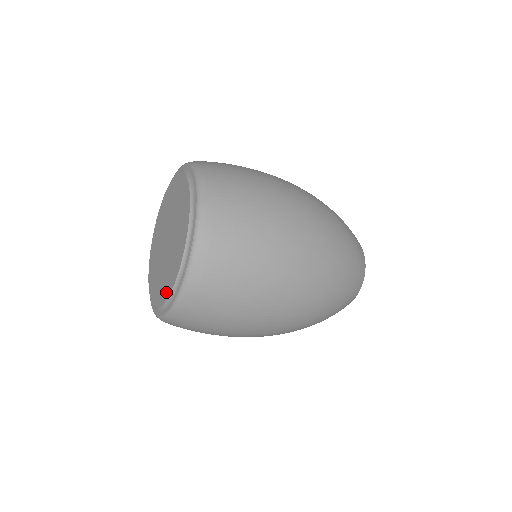
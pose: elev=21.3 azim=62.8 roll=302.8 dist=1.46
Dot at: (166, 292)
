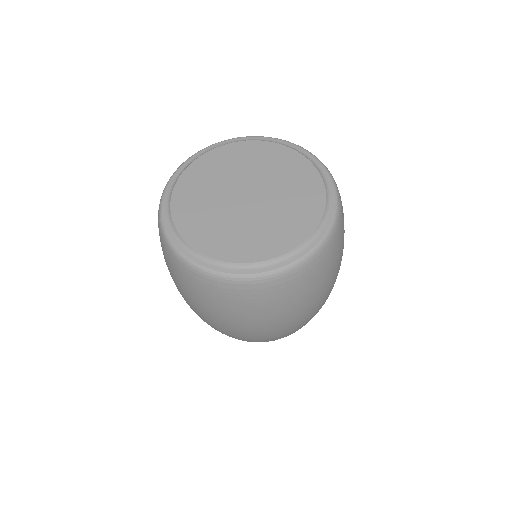
Dot at: (296, 236)
